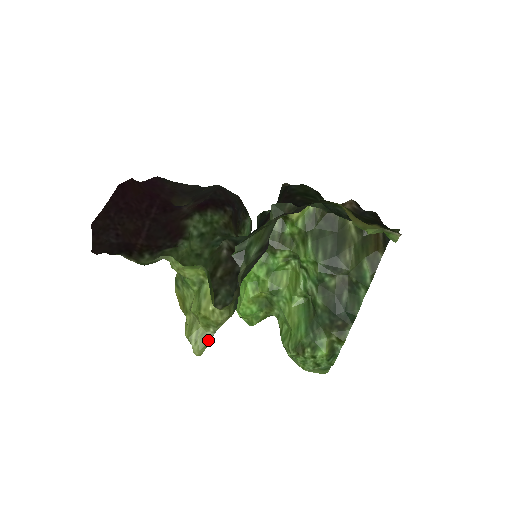
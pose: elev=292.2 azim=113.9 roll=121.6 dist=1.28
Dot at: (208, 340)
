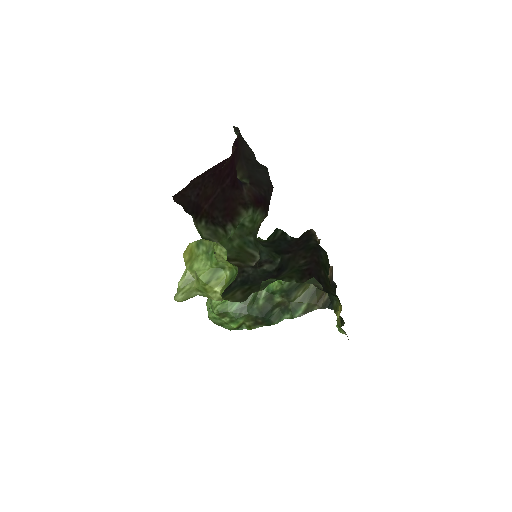
Dot at: (191, 297)
